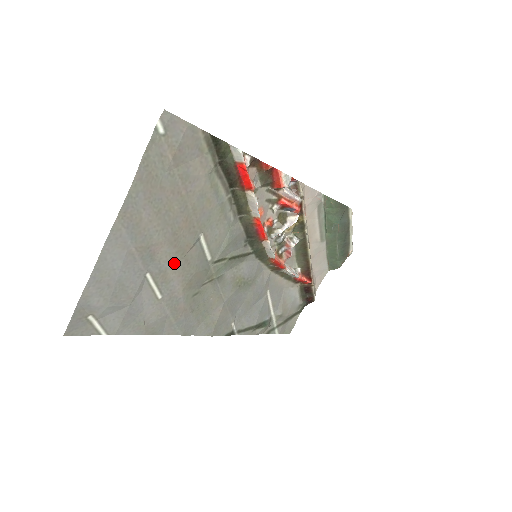
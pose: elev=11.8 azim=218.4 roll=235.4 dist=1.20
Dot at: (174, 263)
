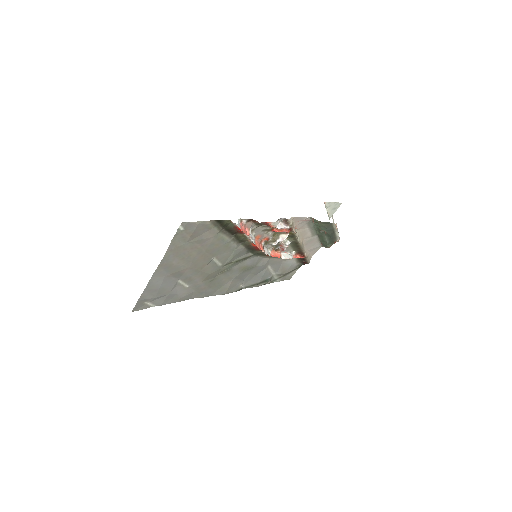
Dot at: (195, 273)
